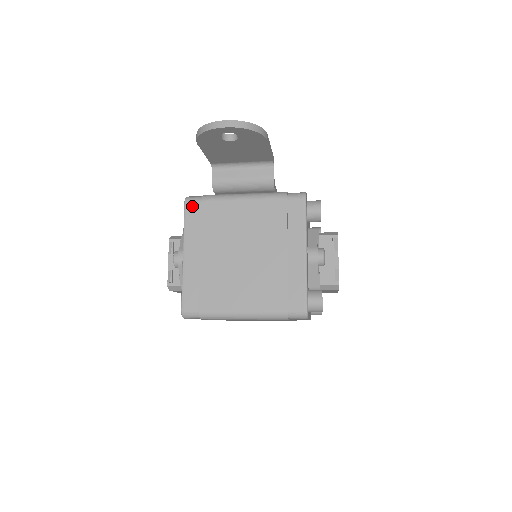
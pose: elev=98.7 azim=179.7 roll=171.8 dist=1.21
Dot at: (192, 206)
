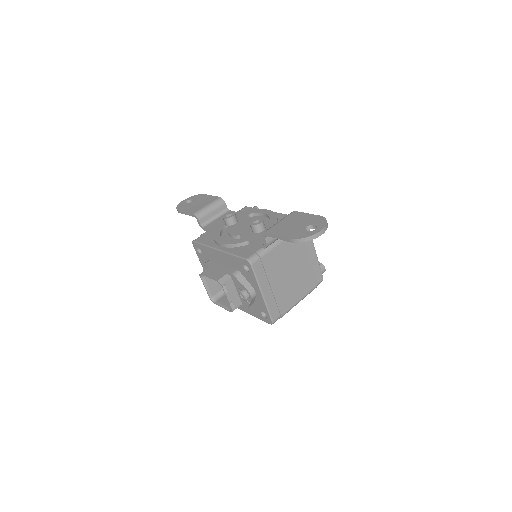
Dot at: (256, 264)
